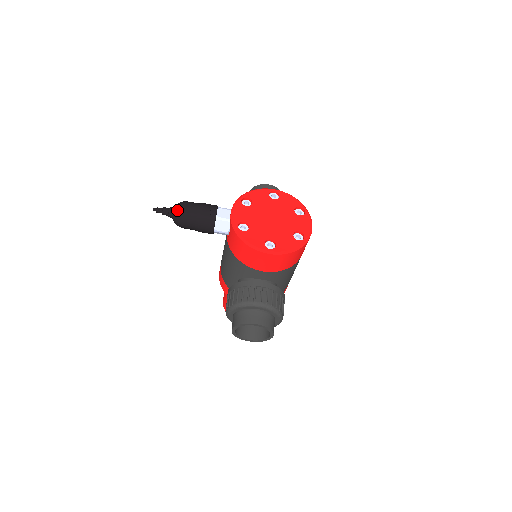
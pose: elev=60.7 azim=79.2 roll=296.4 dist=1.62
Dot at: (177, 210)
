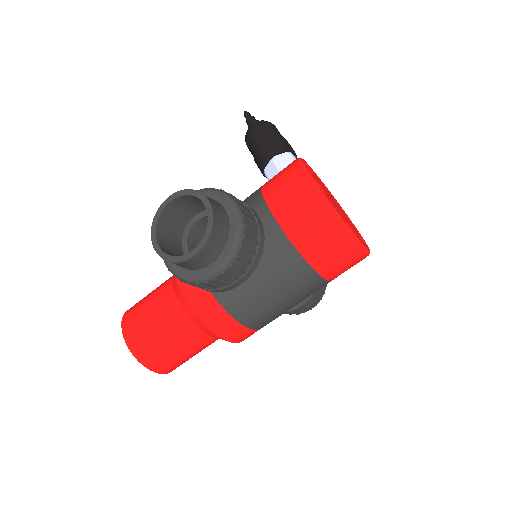
Dot at: occluded
